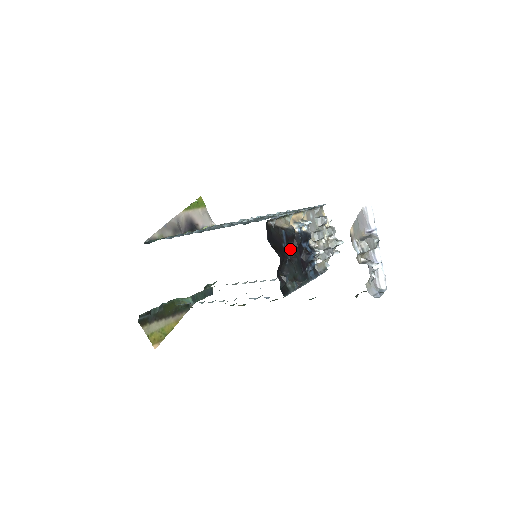
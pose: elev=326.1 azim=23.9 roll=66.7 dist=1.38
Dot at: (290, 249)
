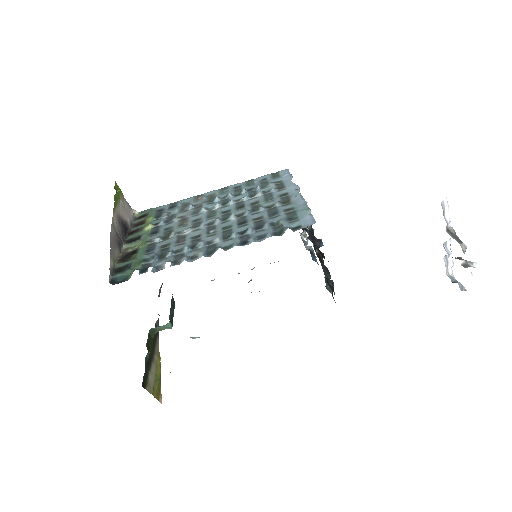
Dot at: (314, 245)
